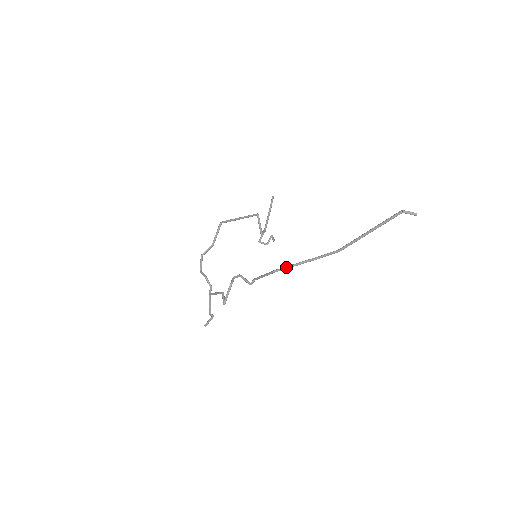
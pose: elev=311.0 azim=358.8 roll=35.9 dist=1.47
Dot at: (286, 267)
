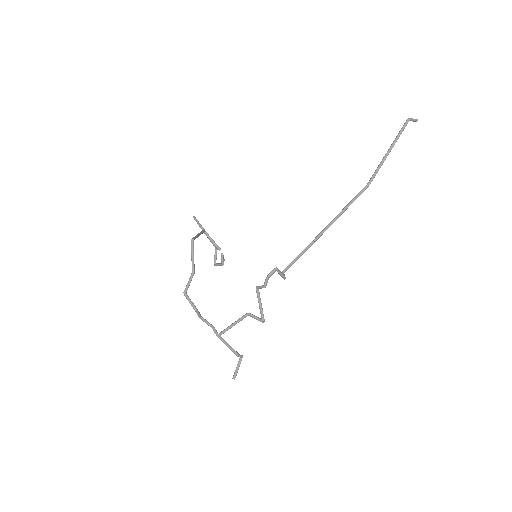
Dot at: (325, 229)
